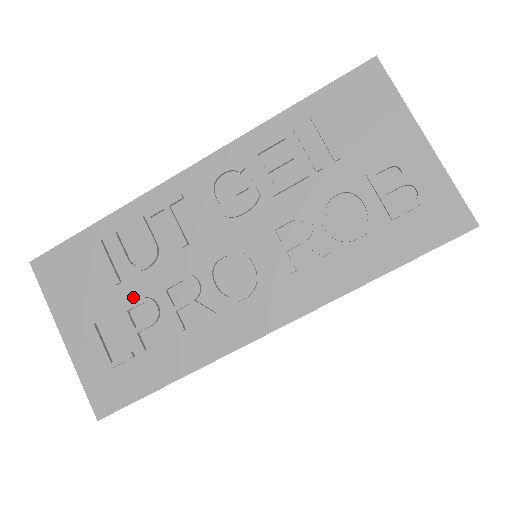
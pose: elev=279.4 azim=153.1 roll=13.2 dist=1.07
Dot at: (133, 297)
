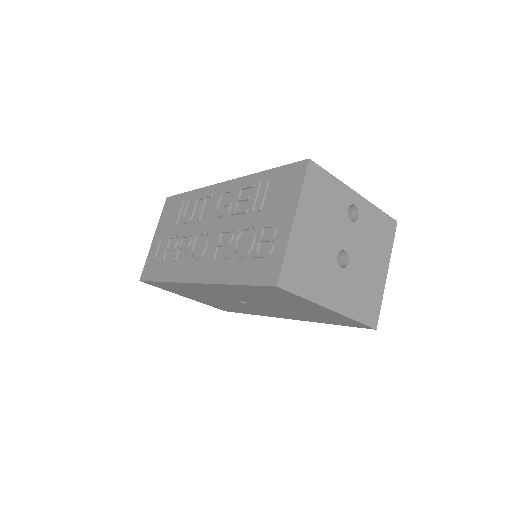
Dot at: (176, 234)
